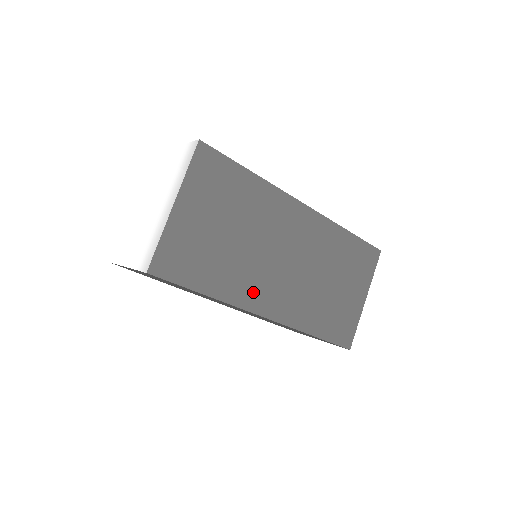
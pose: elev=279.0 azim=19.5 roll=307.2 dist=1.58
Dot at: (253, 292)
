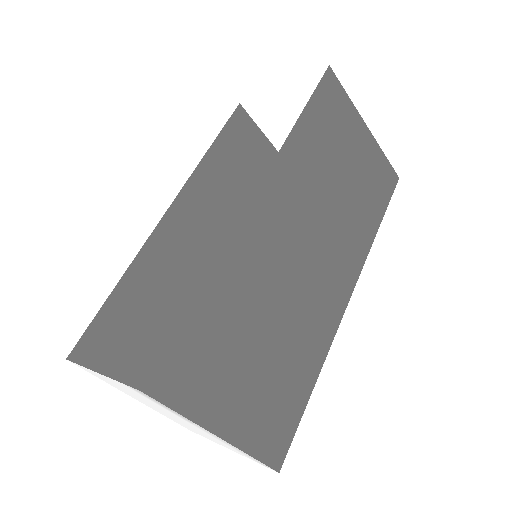
Dot at: (324, 316)
